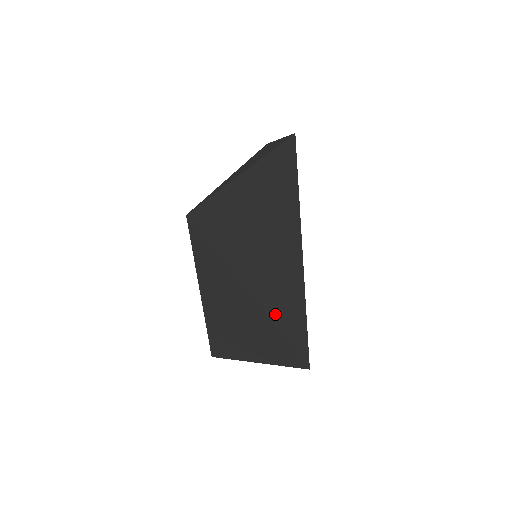
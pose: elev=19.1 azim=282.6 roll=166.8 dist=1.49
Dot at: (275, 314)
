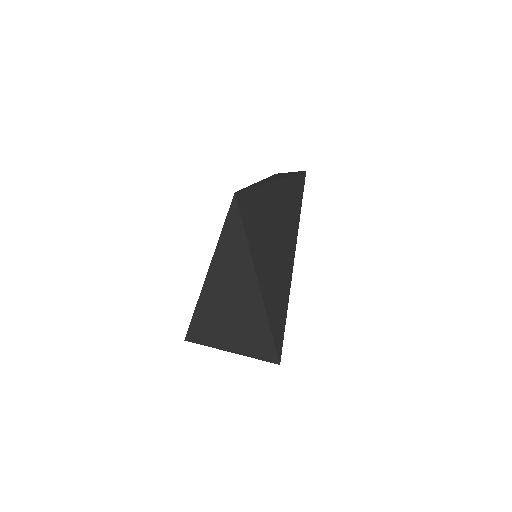
Dot at: (269, 305)
